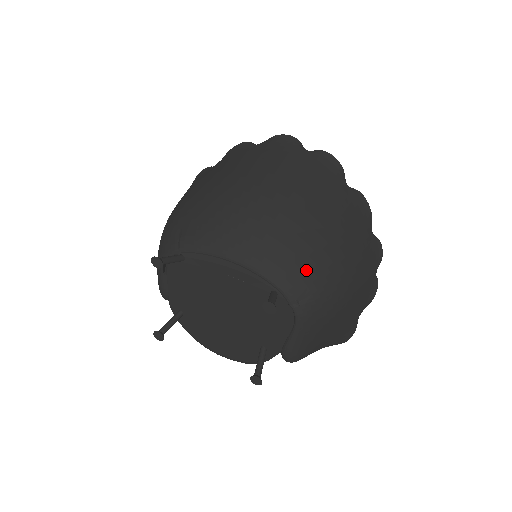
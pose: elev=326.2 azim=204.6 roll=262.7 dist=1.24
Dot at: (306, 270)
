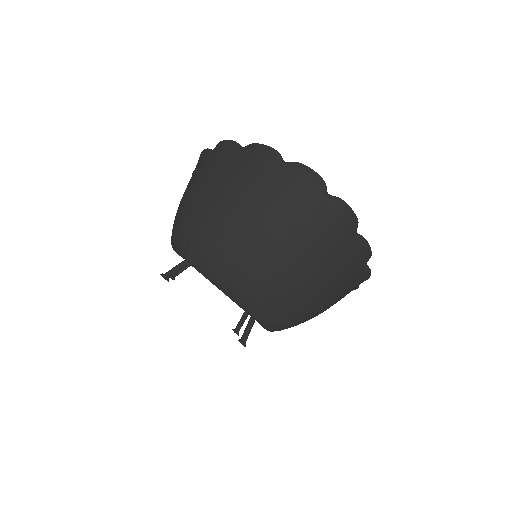
Dot at: (282, 315)
